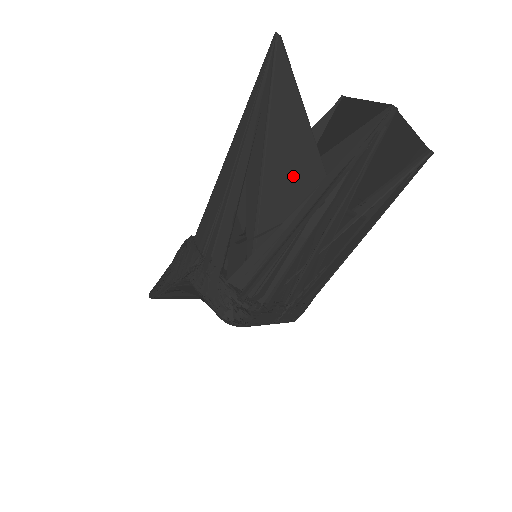
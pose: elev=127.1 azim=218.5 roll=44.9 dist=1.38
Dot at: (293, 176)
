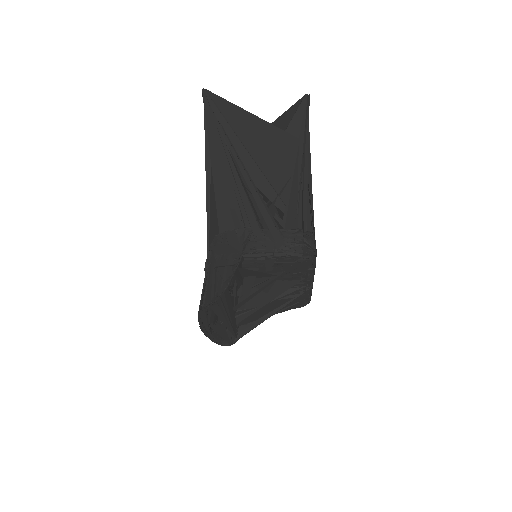
Dot at: (276, 149)
